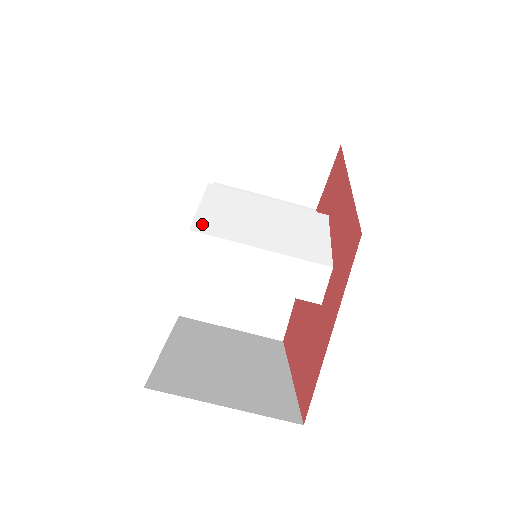
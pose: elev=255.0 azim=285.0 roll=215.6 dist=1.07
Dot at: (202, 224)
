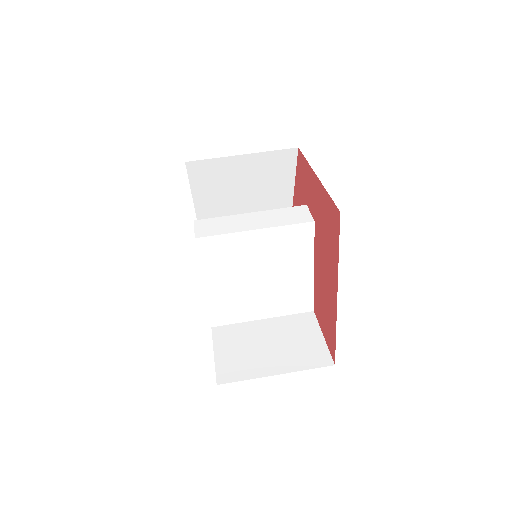
Dot at: occluded
